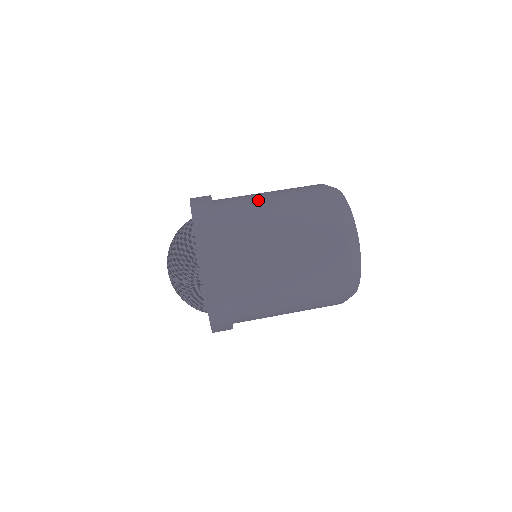
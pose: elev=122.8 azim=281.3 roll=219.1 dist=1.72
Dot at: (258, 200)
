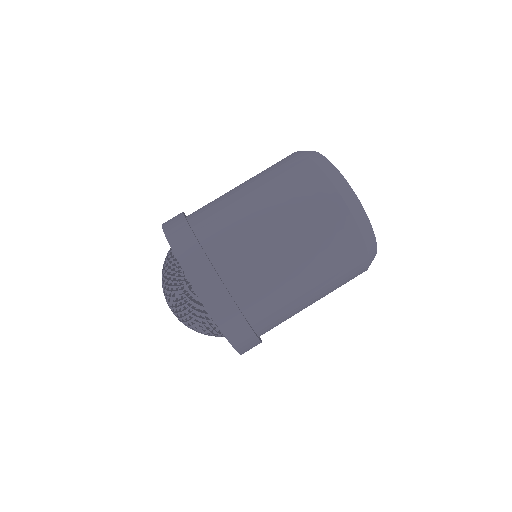
Dot at: occluded
